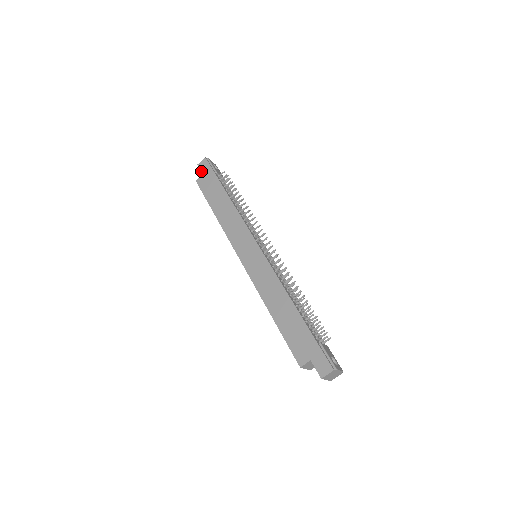
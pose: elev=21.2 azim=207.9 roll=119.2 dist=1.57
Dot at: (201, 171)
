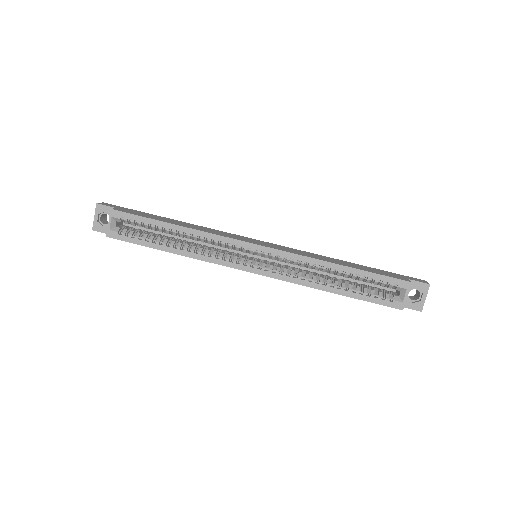
Dot at: (110, 206)
